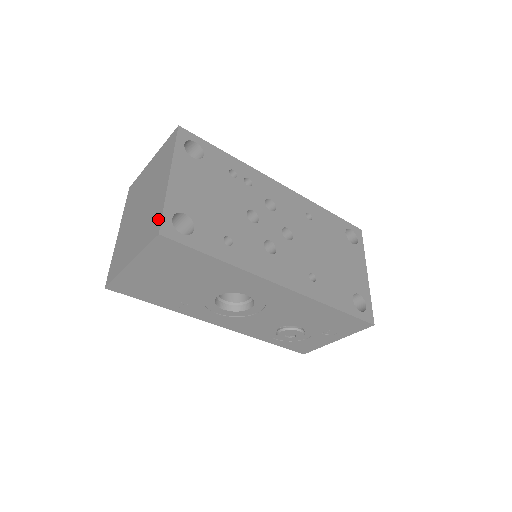
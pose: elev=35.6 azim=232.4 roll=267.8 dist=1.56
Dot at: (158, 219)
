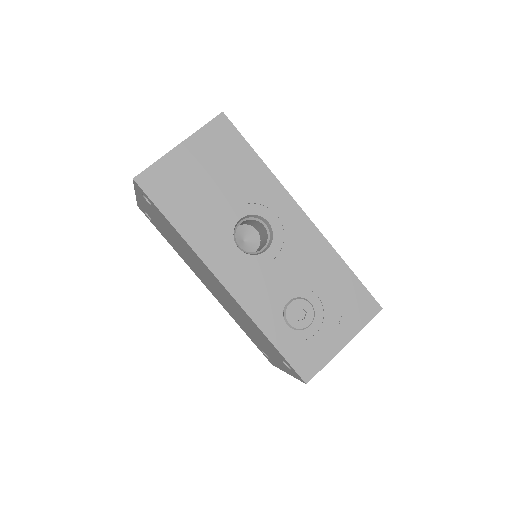
Dot at: occluded
